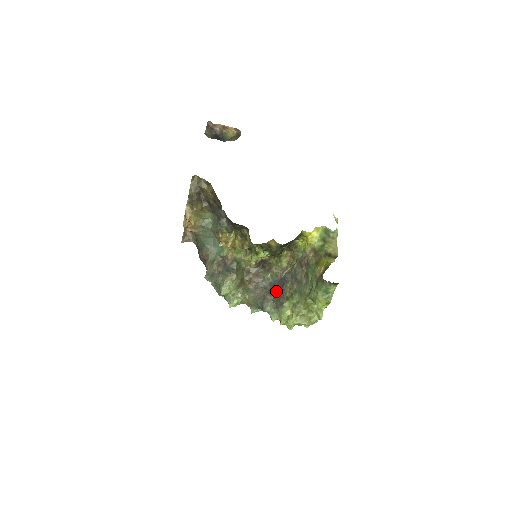
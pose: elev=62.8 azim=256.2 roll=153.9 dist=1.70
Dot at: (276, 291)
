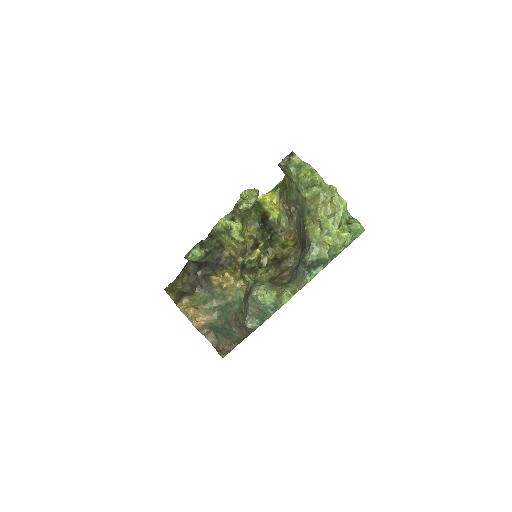
Dot at: occluded
